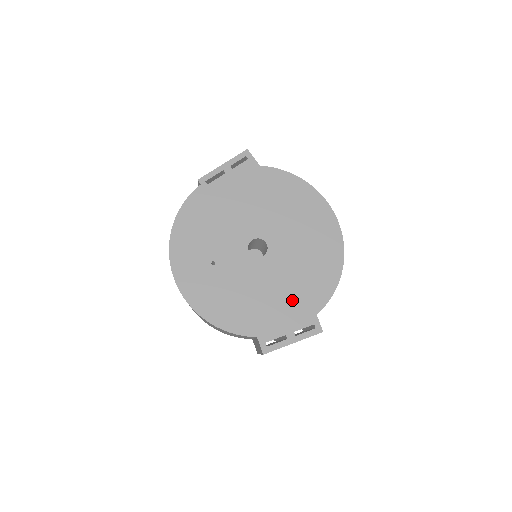
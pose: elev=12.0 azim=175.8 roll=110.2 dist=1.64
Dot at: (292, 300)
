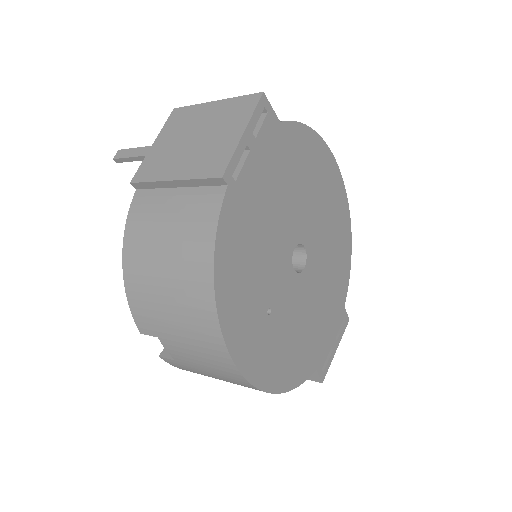
Dot at: (330, 304)
